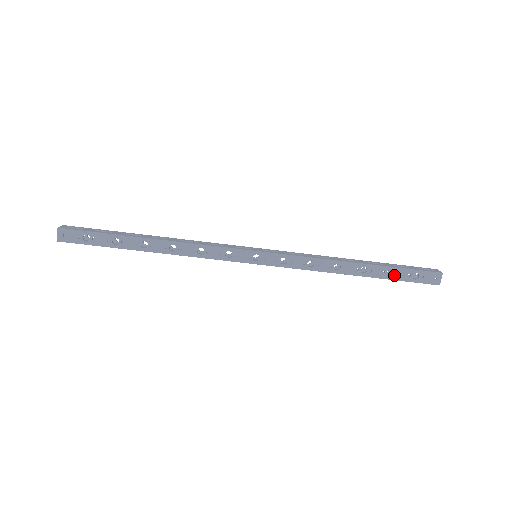
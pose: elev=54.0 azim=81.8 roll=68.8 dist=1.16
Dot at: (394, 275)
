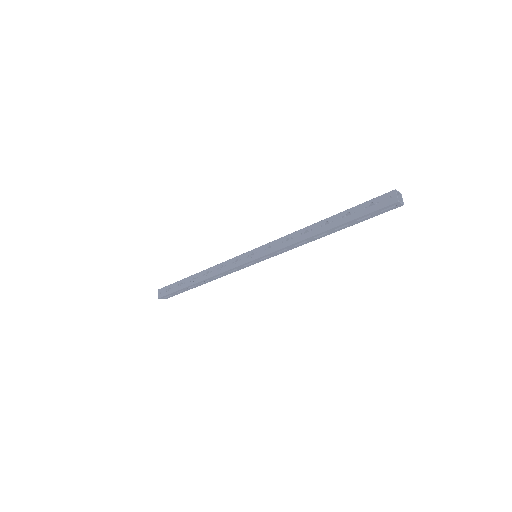
Dot at: (352, 215)
